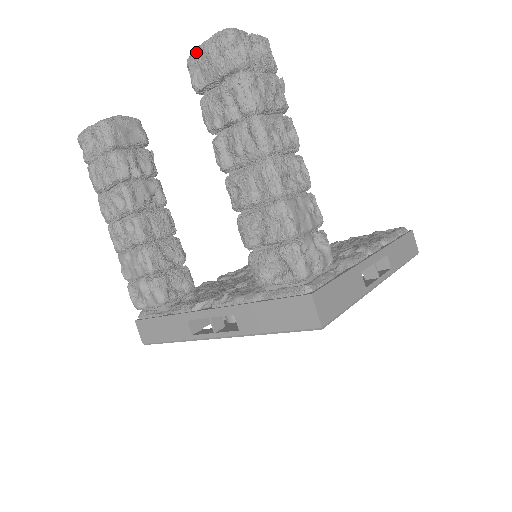
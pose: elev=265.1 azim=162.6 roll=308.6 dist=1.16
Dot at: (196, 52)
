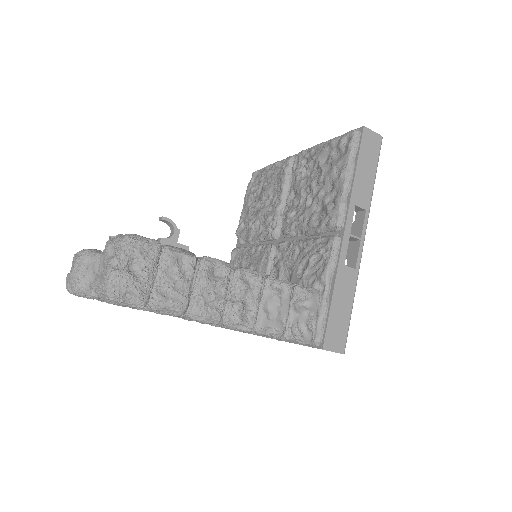
Dot at: occluded
